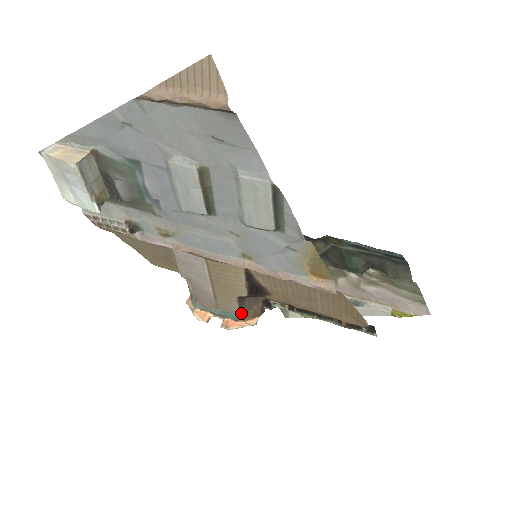
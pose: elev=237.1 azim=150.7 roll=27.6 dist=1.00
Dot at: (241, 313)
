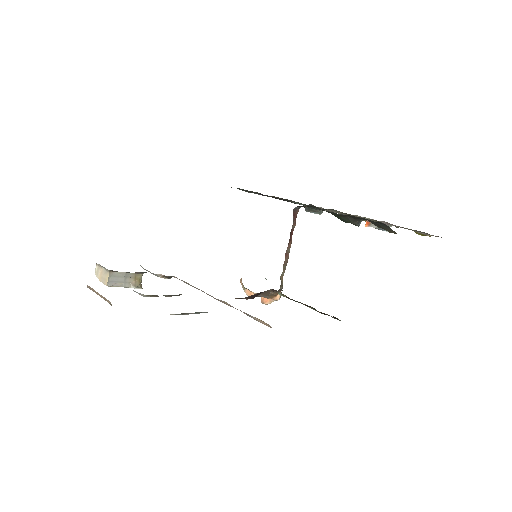
Dot at: (265, 297)
